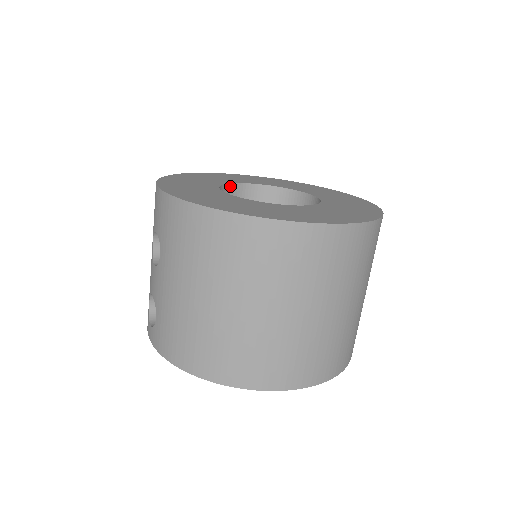
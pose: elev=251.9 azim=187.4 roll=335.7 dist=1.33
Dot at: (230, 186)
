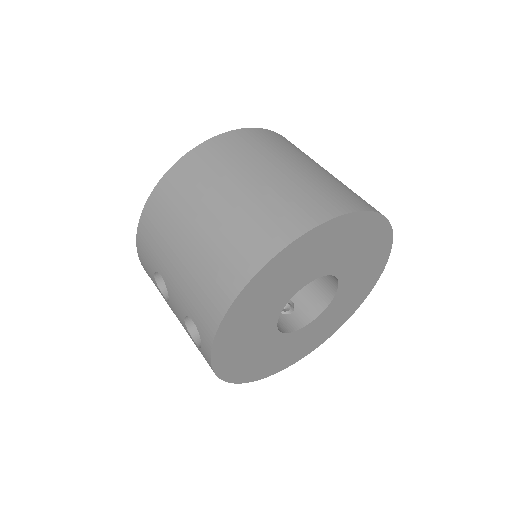
Dot at: occluded
